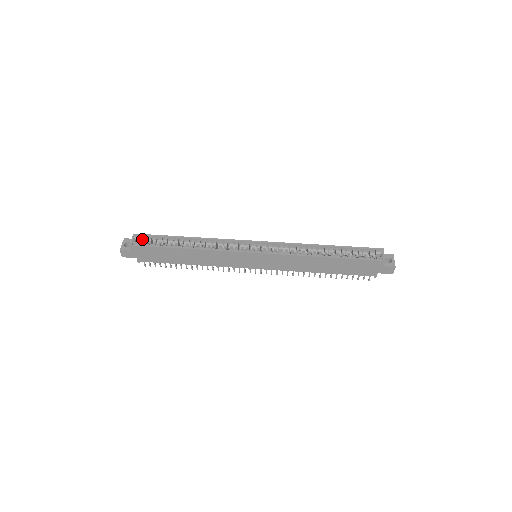
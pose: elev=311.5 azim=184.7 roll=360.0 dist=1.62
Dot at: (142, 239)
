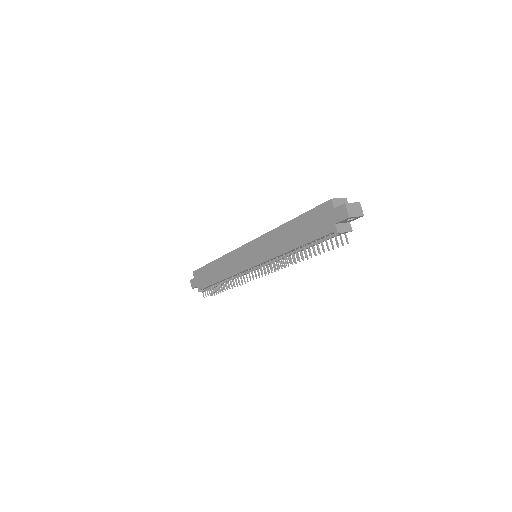
Dot at: occluded
